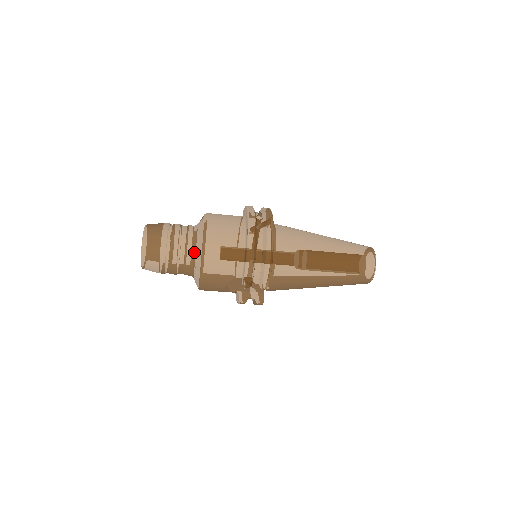
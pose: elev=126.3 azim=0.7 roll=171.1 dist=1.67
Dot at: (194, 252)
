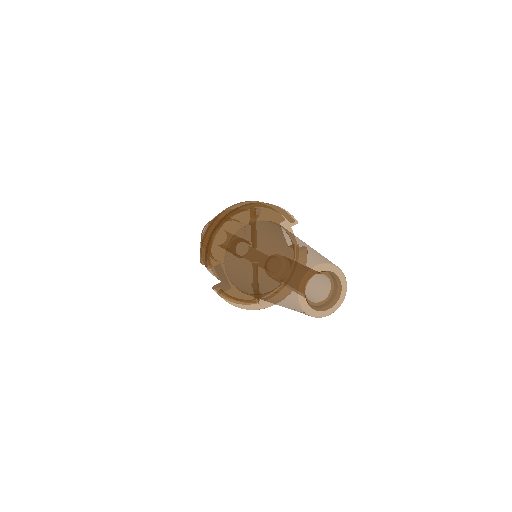
Dot at: occluded
